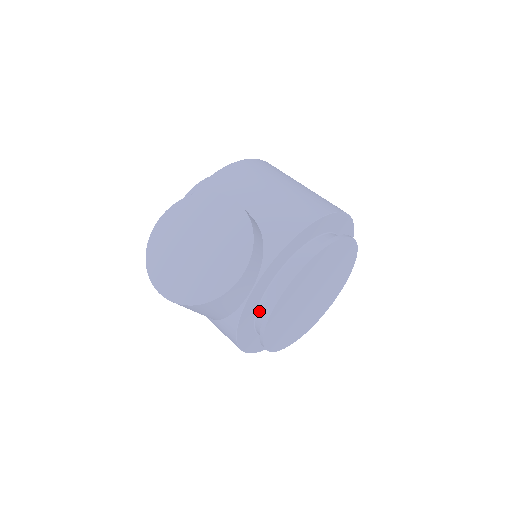
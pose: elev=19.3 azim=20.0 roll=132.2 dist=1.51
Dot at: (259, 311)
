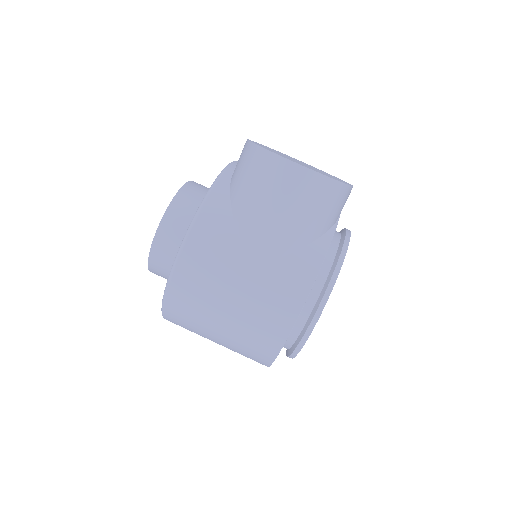
Dot at: (326, 255)
